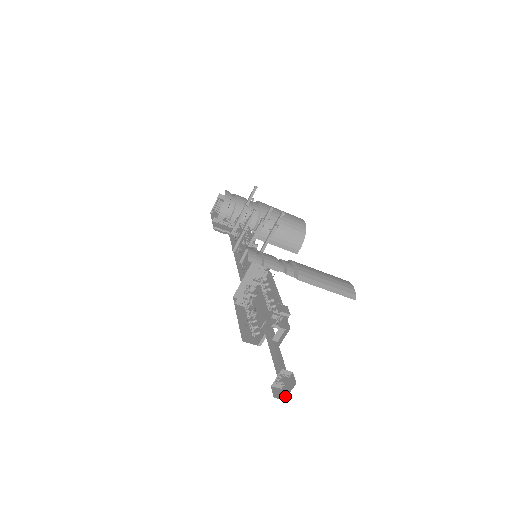
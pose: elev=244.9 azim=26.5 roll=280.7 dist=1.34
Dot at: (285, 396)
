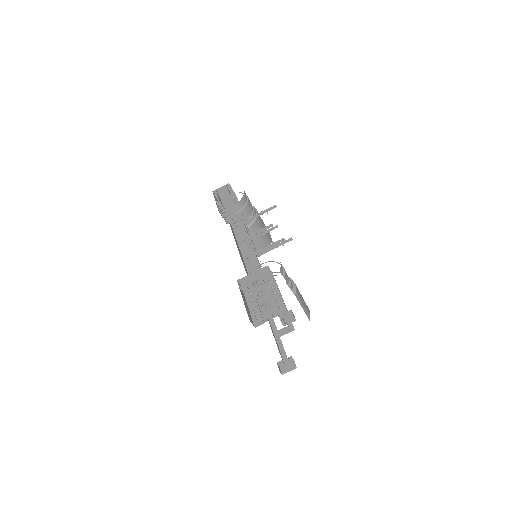
Dot at: (283, 372)
